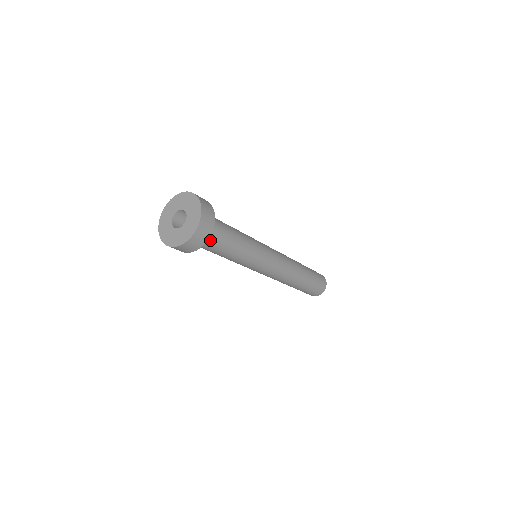
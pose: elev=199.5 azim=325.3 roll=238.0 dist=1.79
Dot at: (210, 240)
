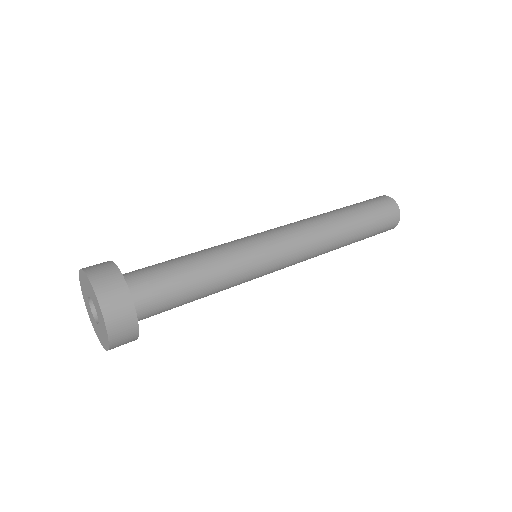
Dot at: occluded
